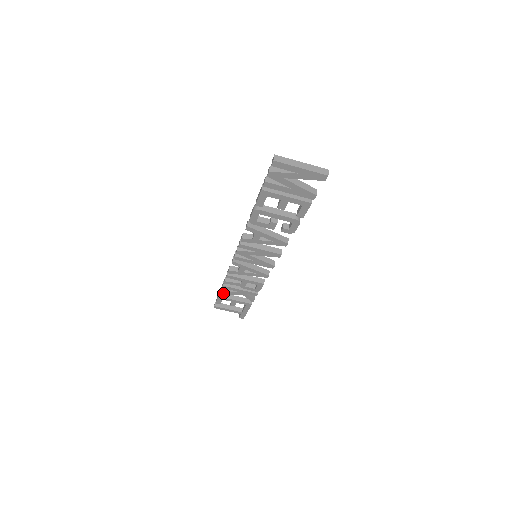
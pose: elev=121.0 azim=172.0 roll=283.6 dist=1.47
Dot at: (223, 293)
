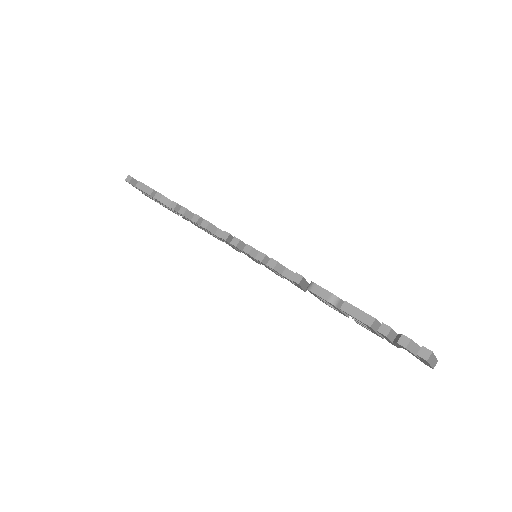
Dot at: (162, 202)
